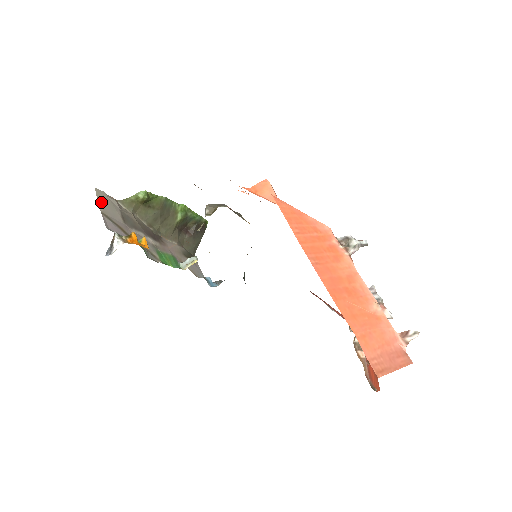
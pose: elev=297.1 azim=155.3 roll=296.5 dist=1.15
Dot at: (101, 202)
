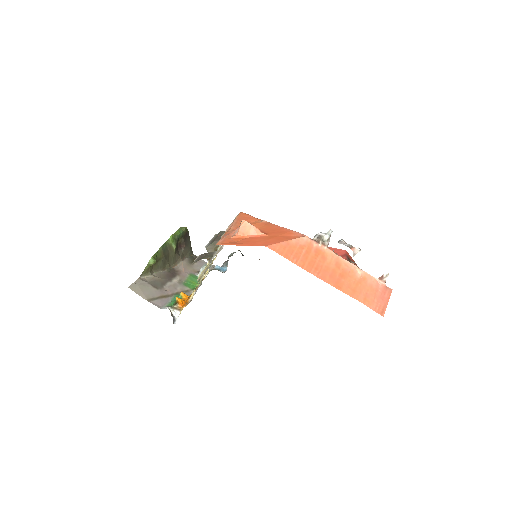
Dot at: (140, 293)
